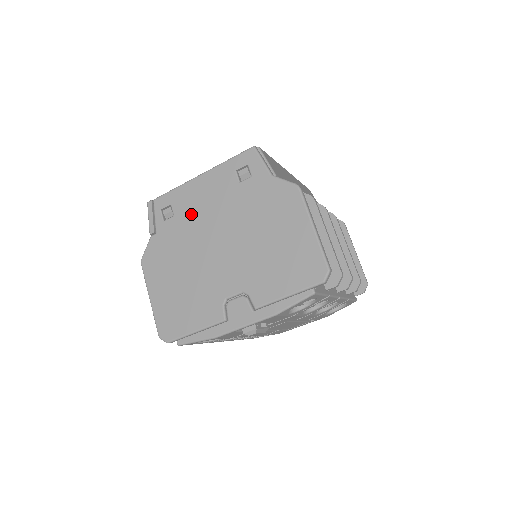
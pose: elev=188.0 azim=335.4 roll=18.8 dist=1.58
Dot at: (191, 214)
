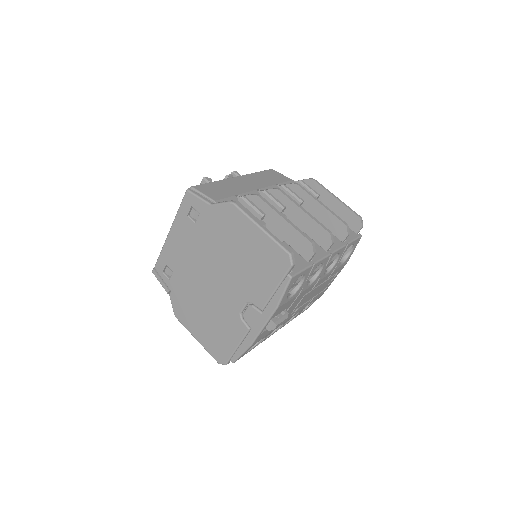
Dot at: (182, 265)
